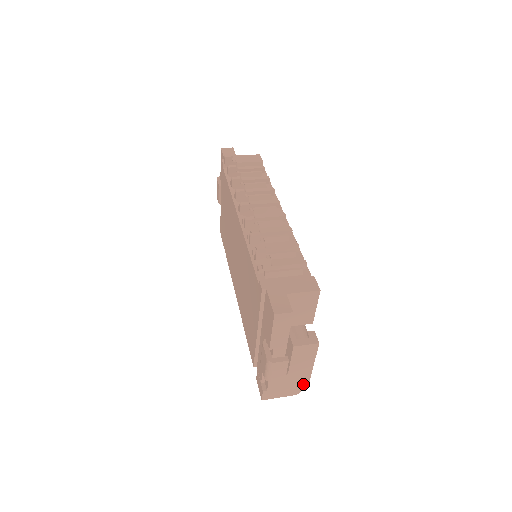
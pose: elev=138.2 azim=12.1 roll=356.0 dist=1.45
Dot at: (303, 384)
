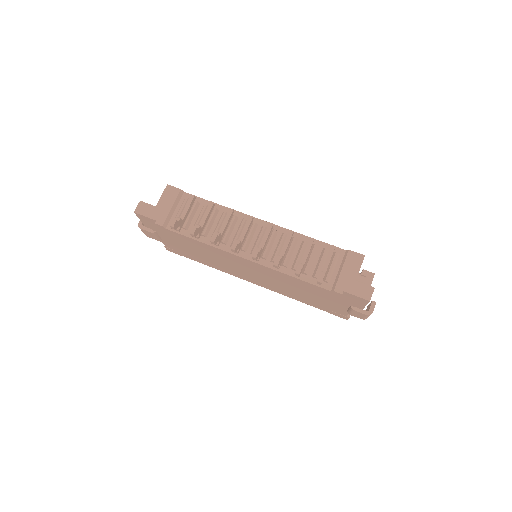
Dot at: occluded
